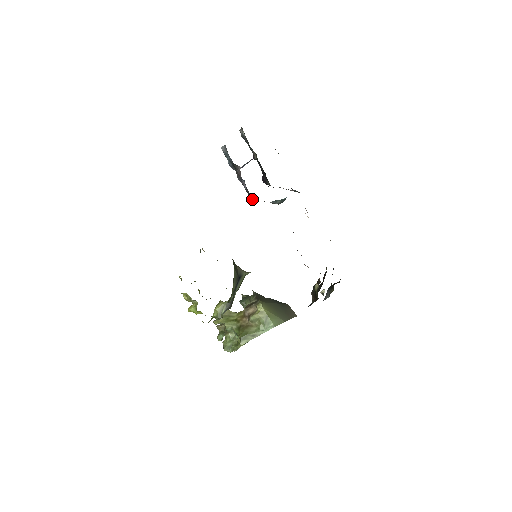
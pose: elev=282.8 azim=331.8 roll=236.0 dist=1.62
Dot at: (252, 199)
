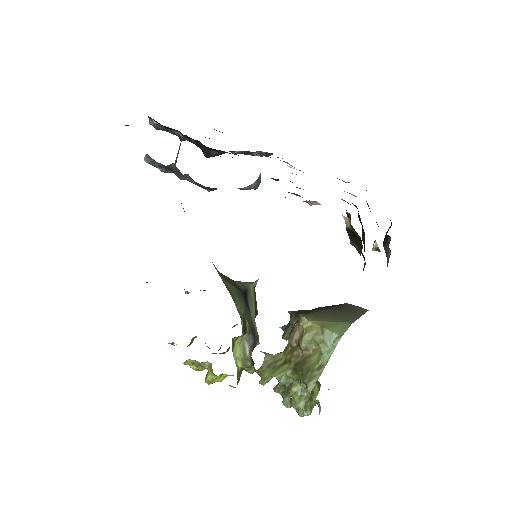
Dot at: occluded
